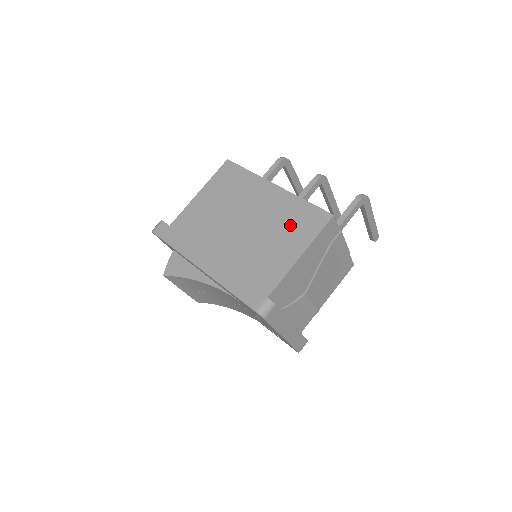
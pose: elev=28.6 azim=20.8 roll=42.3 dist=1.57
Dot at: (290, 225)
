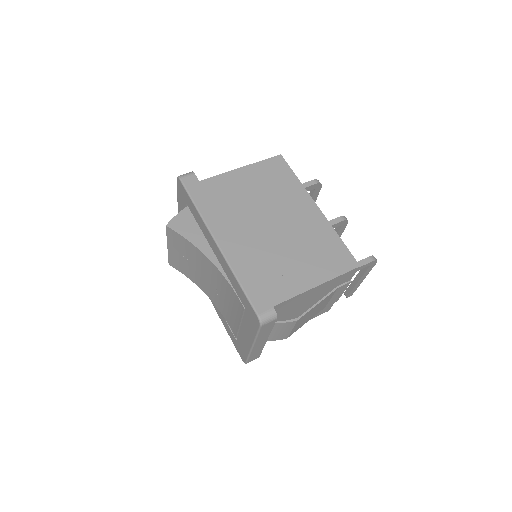
Dot at: (318, 252)
